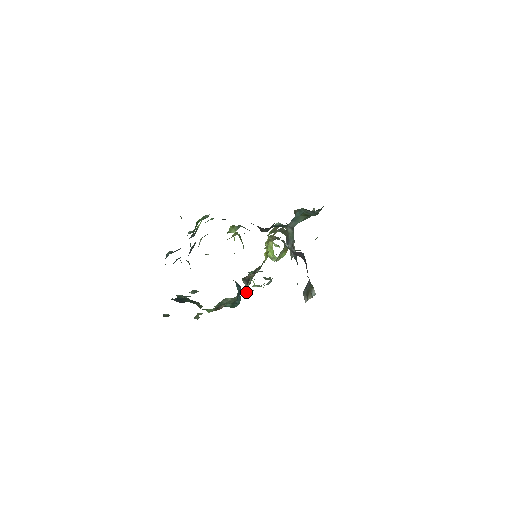
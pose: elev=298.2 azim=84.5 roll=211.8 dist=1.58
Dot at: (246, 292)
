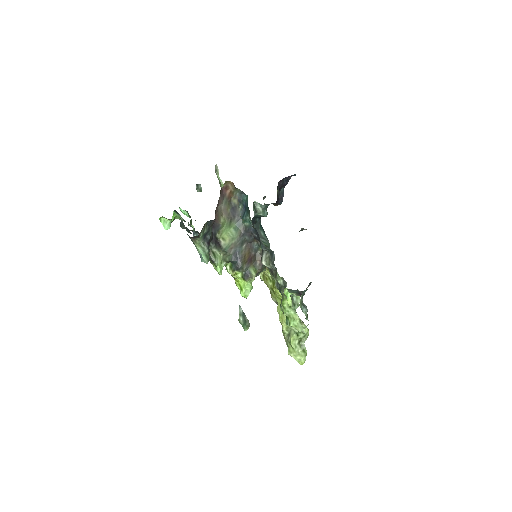
Dot at: (272, 260)
